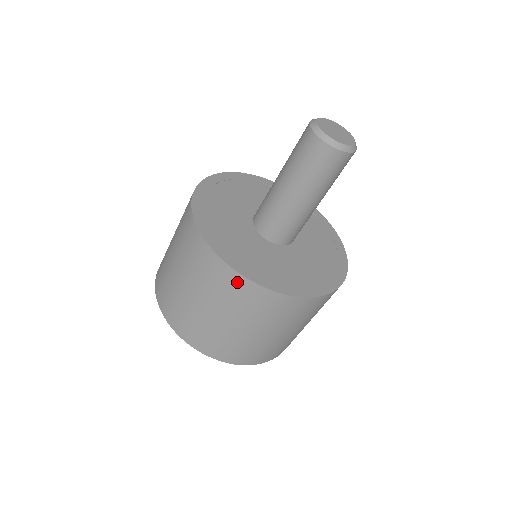
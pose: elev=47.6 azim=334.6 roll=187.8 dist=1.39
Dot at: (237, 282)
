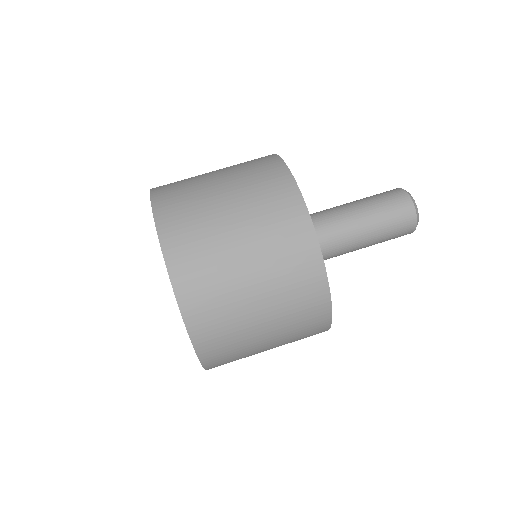
Dot at: occluded
